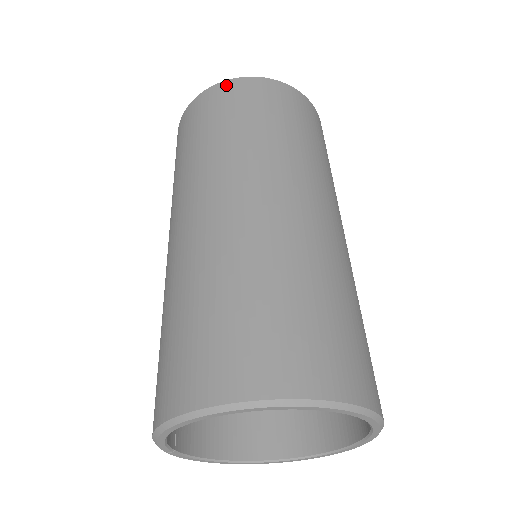
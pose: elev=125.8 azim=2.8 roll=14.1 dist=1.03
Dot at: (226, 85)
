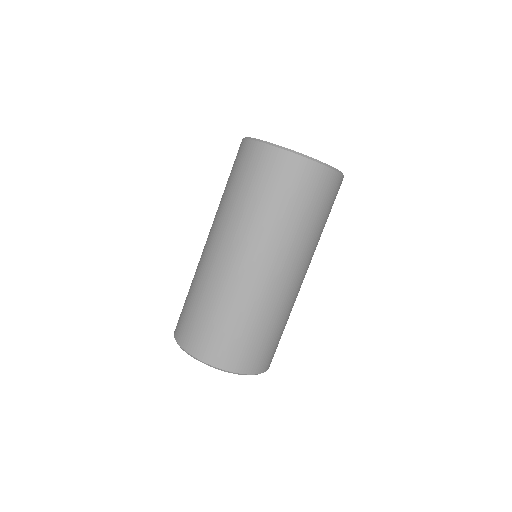
Dot at: (259, 148)
